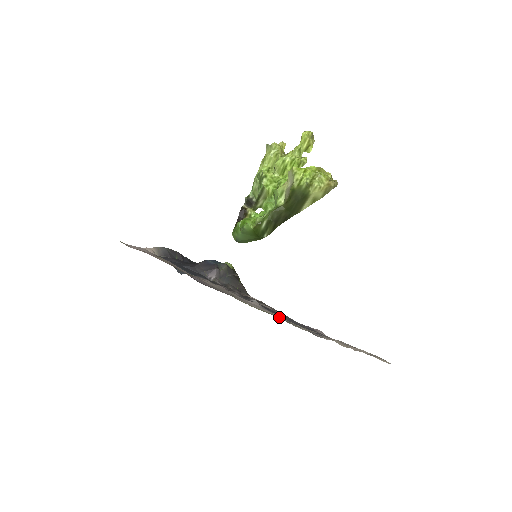
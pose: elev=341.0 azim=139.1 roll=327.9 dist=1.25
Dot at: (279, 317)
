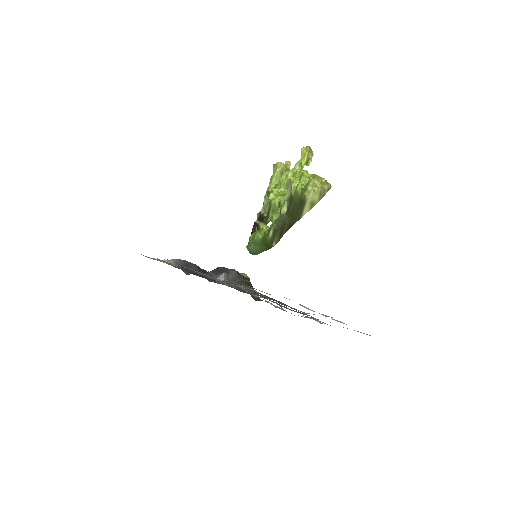
Dot at: occluded
